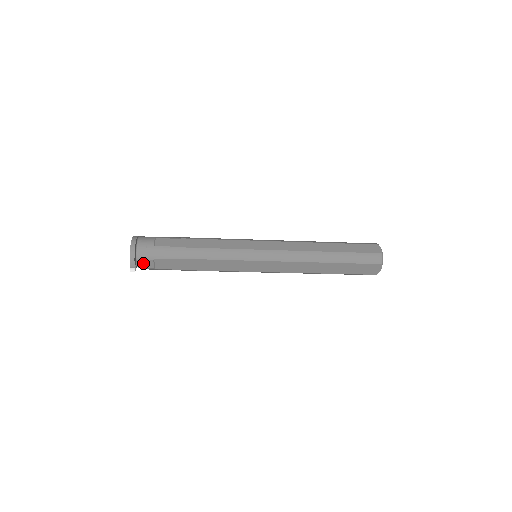
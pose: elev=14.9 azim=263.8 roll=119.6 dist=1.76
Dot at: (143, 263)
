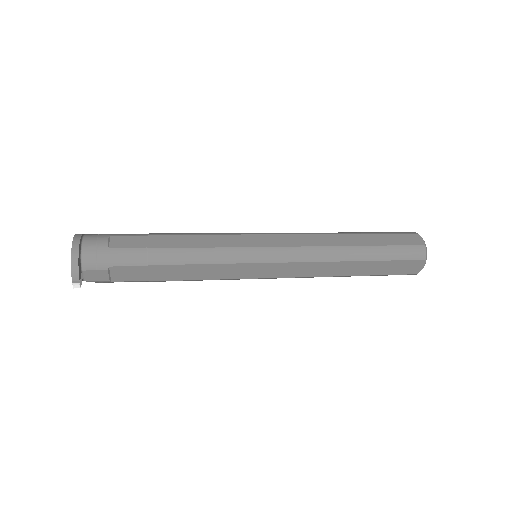
Dot at: (92, 274)
